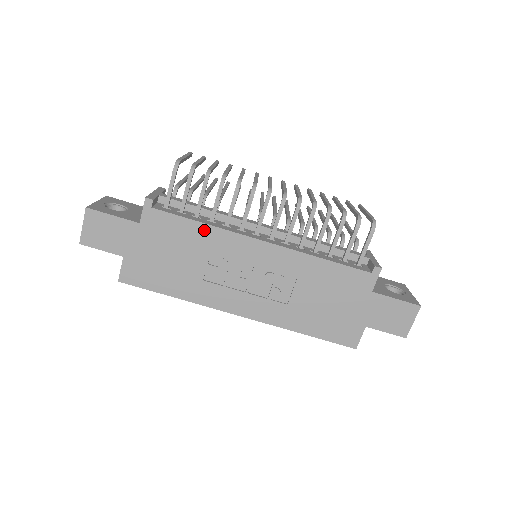
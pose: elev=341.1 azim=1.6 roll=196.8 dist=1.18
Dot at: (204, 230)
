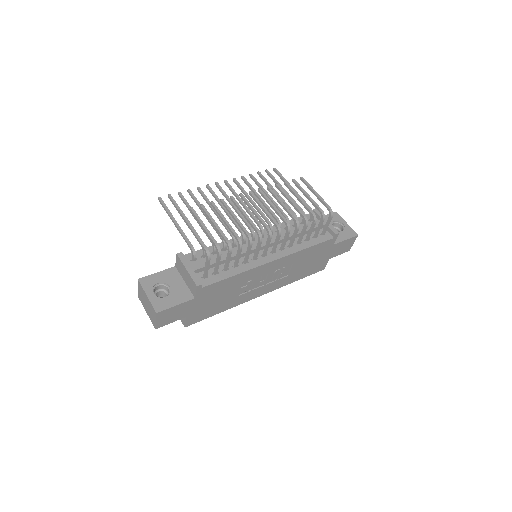
Dot at: (237, 277)
